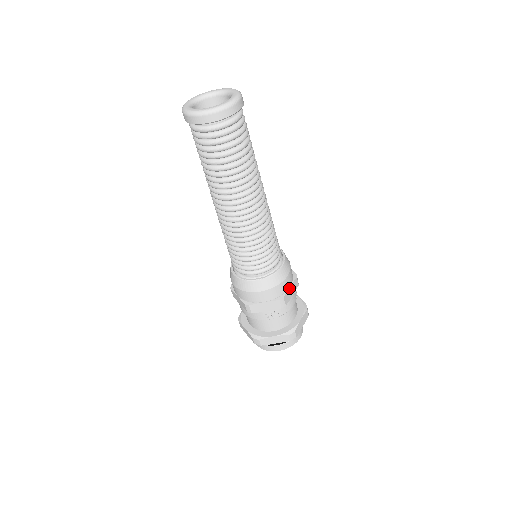
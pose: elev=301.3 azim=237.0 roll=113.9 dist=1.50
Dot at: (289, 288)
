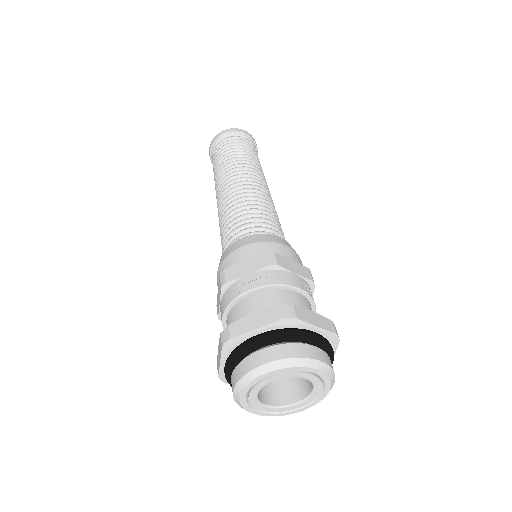
Dot at: (289, 260)
